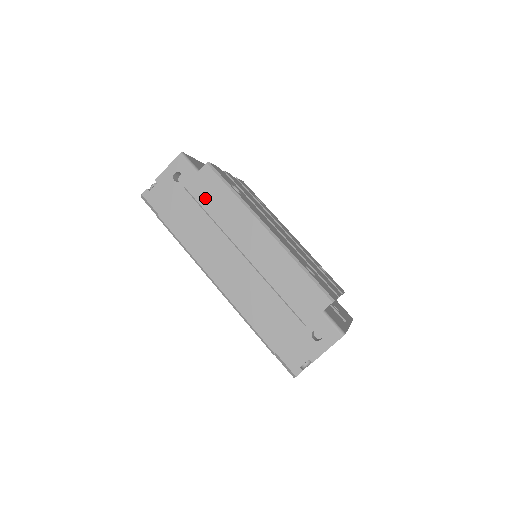
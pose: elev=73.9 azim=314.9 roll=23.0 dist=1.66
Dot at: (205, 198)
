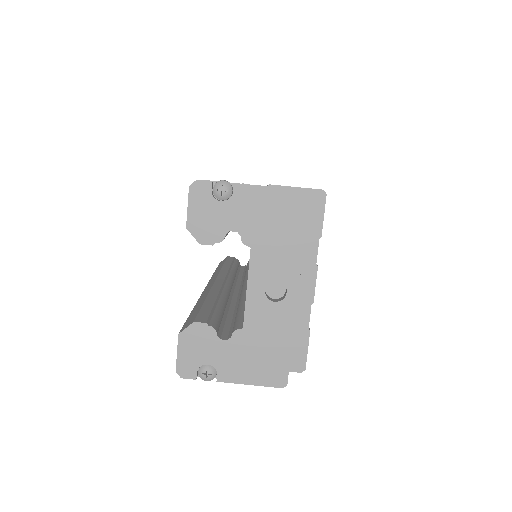
Dot at: occluded
